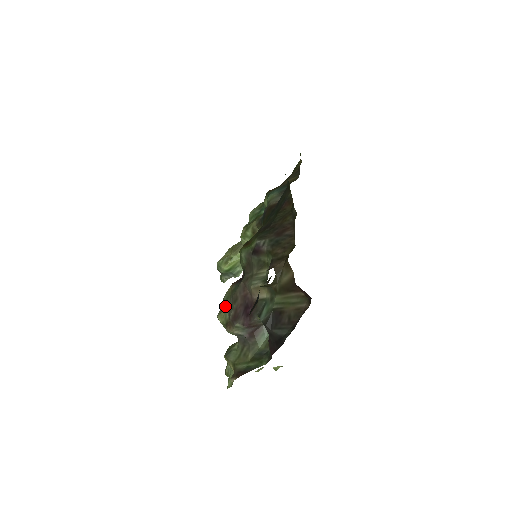
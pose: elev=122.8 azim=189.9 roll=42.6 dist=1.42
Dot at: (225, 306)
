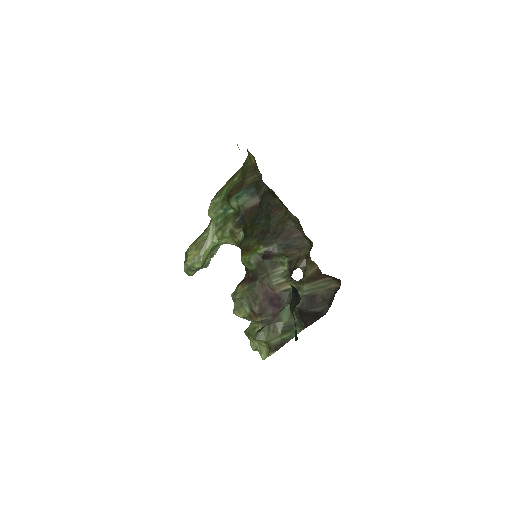
Dot at: (240, 303)
